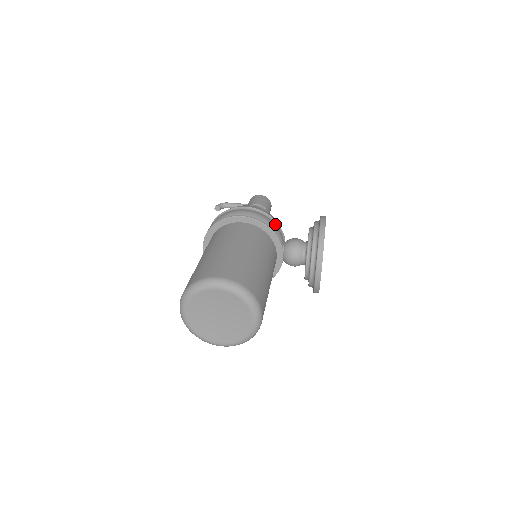
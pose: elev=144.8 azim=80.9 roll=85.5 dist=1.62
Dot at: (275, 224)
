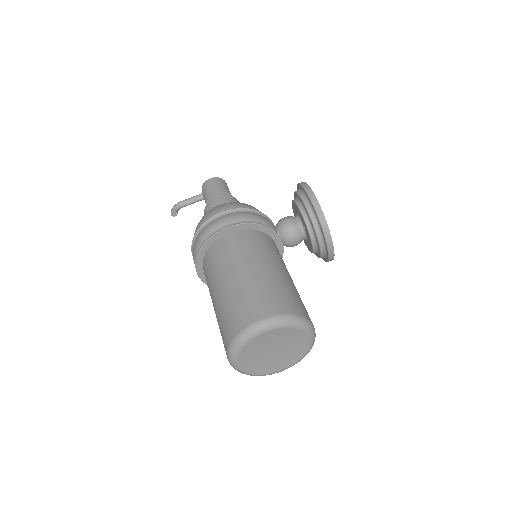
Dot at: (259, 215)
